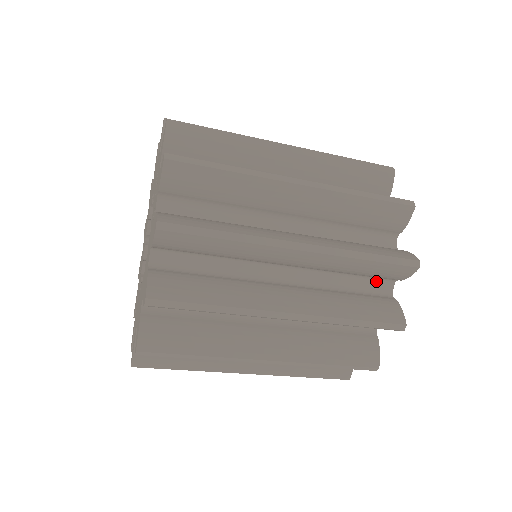
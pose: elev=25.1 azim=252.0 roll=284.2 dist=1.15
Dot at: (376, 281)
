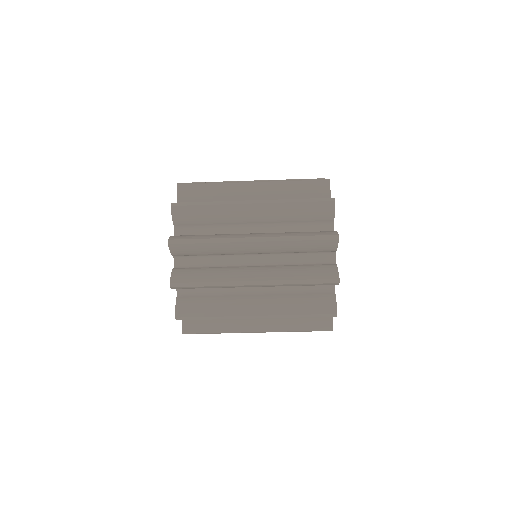
Dot at: (321, 255)
